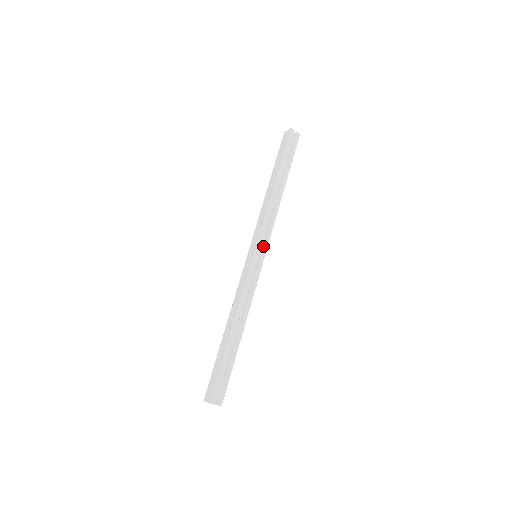
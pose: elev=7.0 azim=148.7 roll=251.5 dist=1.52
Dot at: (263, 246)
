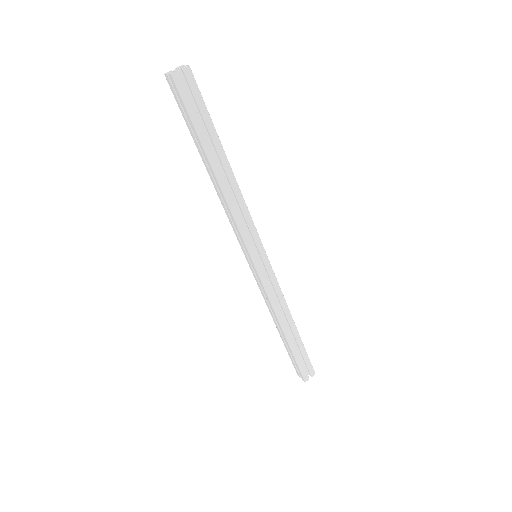
Dot at: (257, 247)
